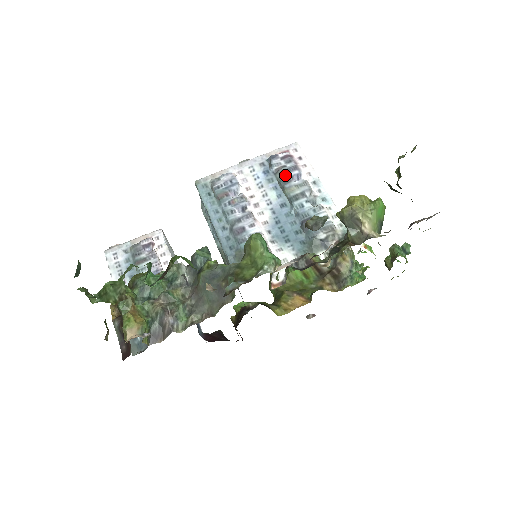
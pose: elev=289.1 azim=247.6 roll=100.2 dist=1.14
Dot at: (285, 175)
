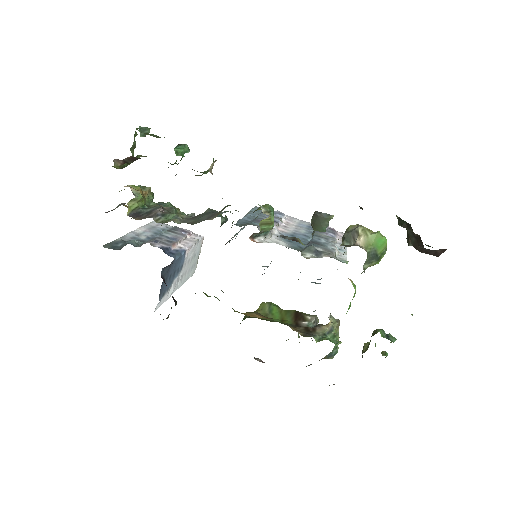
Dot at: occluded
